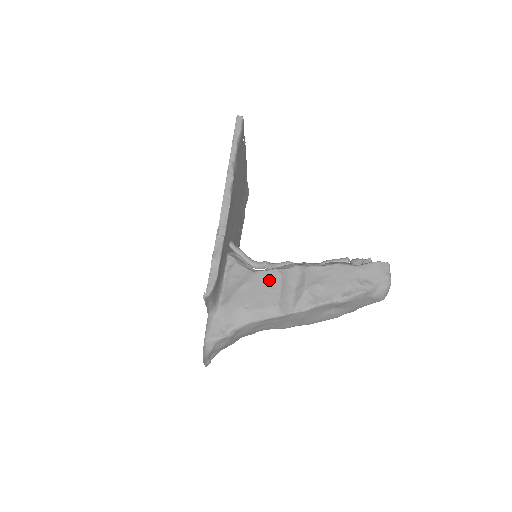
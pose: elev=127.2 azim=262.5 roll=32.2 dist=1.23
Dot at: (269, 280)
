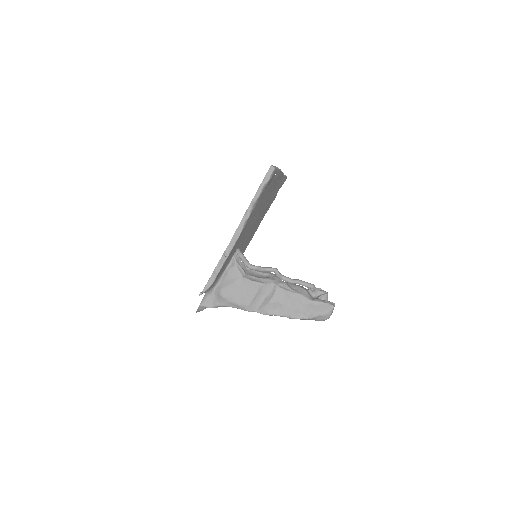
Dot at: (250, 287)
